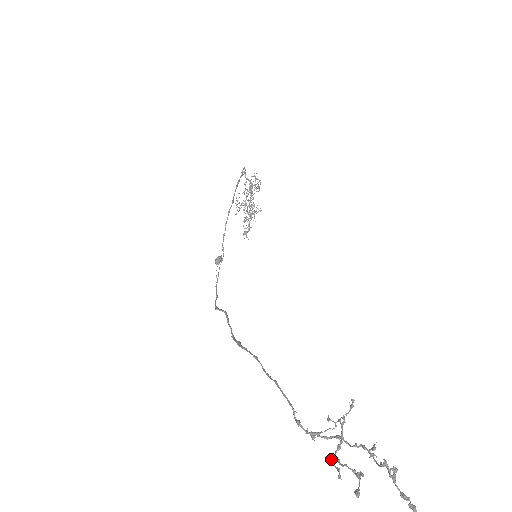
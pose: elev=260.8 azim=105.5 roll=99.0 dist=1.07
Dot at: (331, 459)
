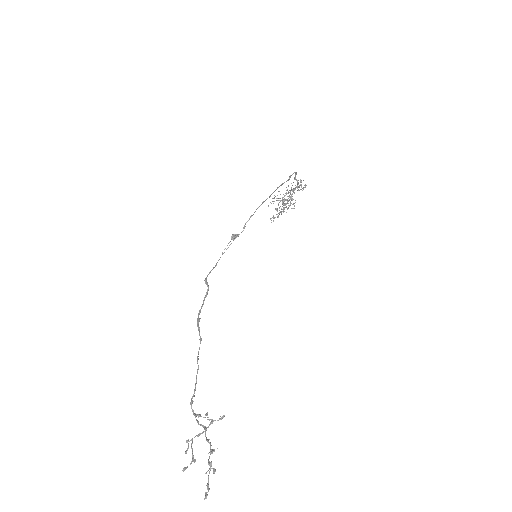
Dot at: occluded
